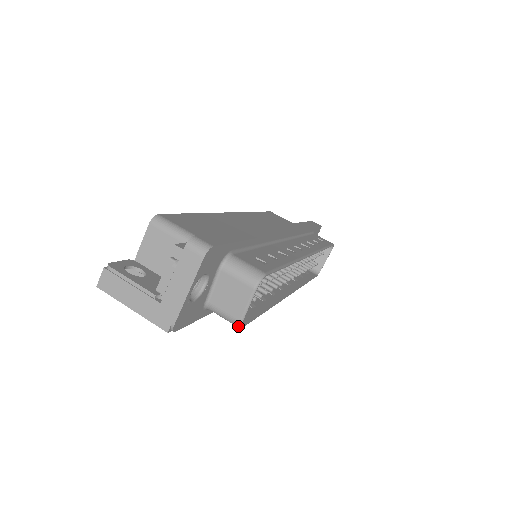
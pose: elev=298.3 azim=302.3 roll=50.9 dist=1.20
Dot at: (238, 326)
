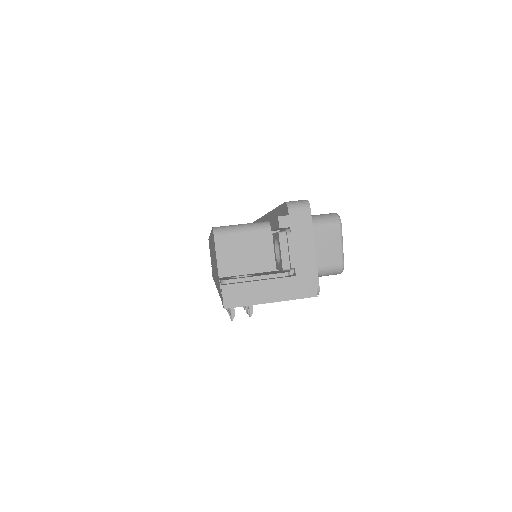
Dot at: (341, 271)
